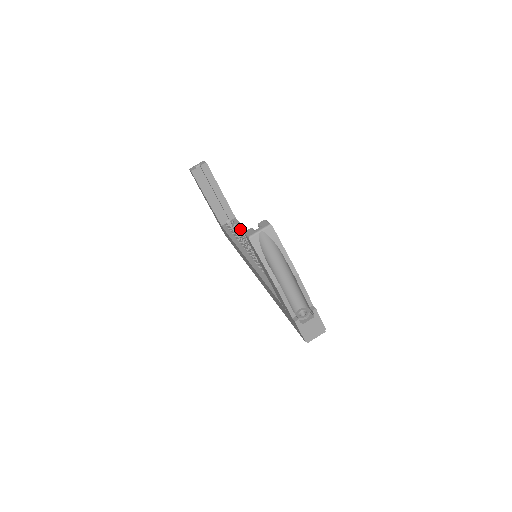
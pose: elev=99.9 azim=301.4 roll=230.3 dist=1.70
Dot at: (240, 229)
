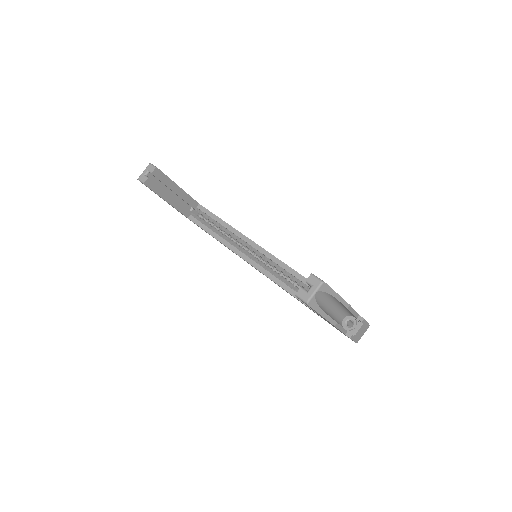
Dot at: (215, 220)
